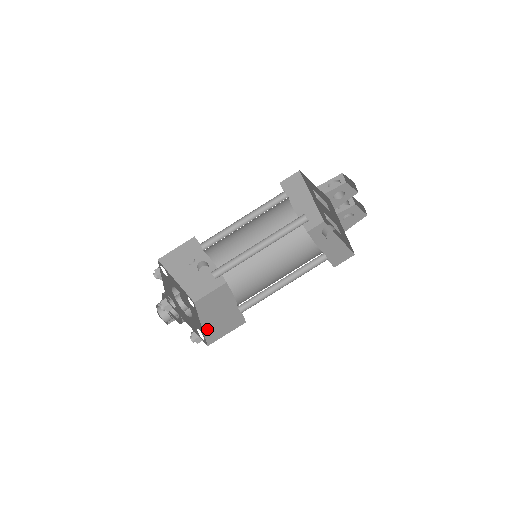
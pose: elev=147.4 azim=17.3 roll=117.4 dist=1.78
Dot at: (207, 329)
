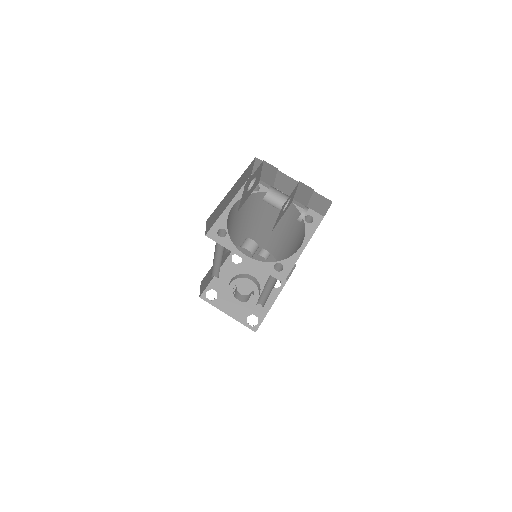
Dot at: occluded
